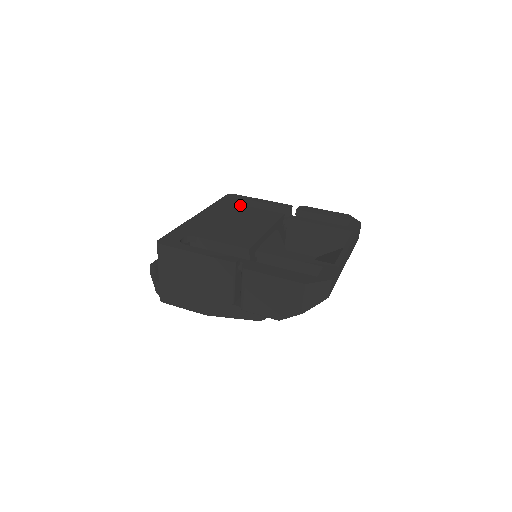
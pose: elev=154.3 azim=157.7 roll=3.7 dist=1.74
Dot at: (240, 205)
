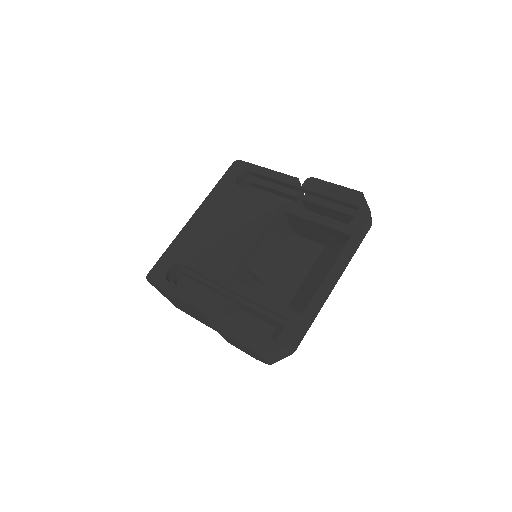
Dot at: (240, 188)
